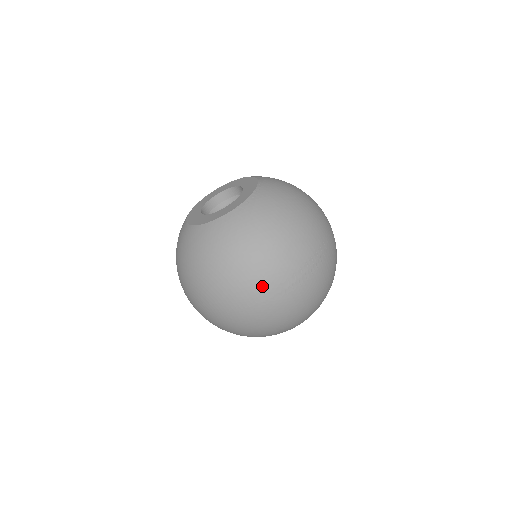
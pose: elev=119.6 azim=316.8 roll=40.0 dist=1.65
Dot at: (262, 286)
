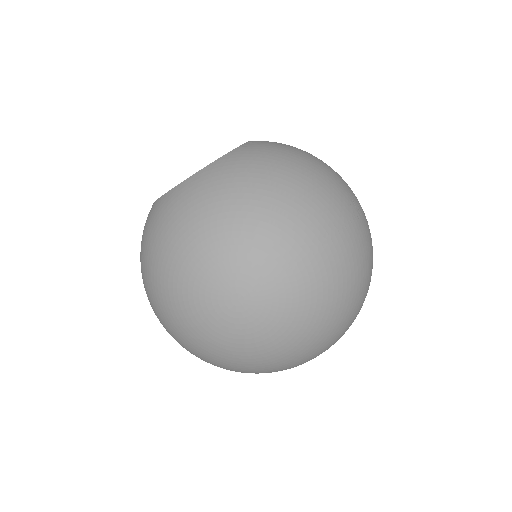
Dot at: (334, 202)
